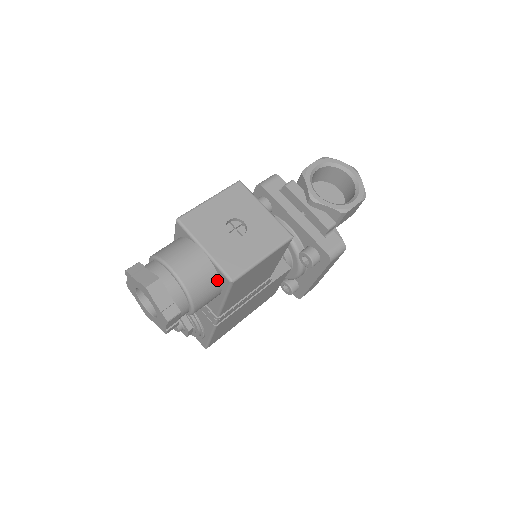
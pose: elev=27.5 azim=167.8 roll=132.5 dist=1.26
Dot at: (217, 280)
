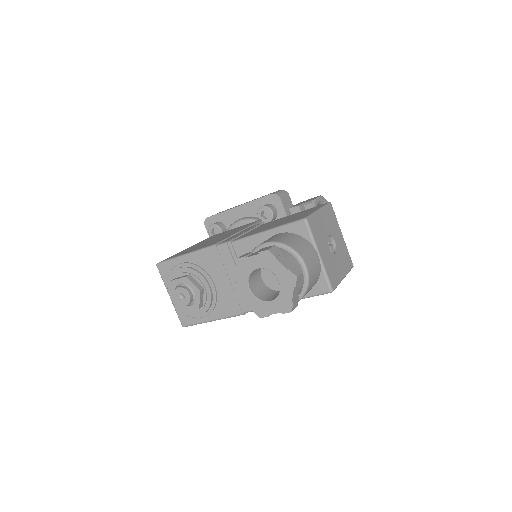
Dot at: (315, 284)
